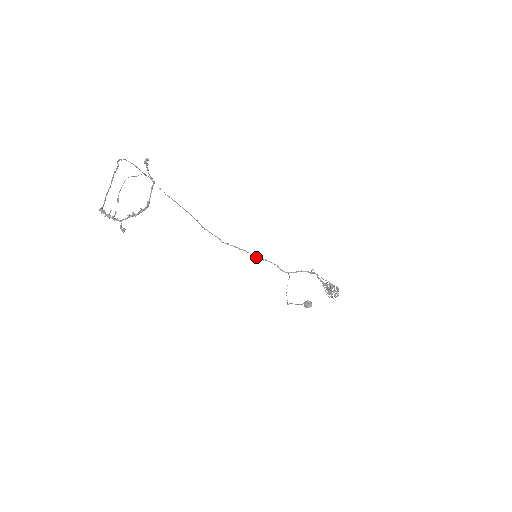
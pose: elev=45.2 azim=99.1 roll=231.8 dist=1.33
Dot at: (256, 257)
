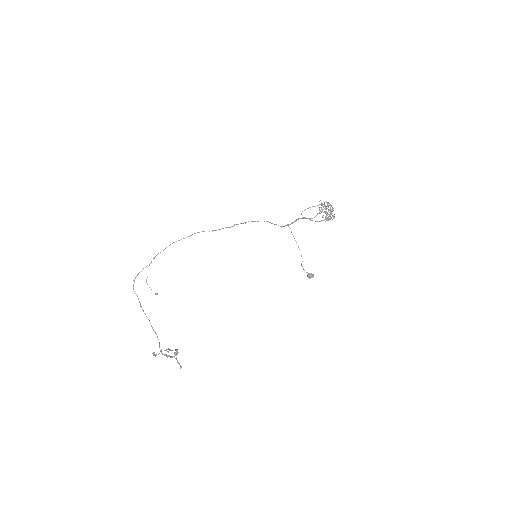
Dot at: occluded
